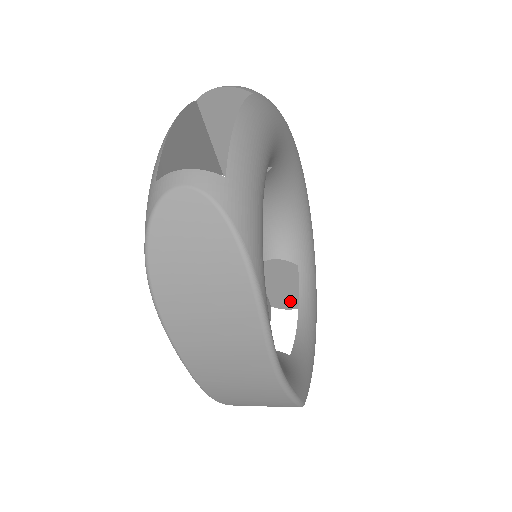
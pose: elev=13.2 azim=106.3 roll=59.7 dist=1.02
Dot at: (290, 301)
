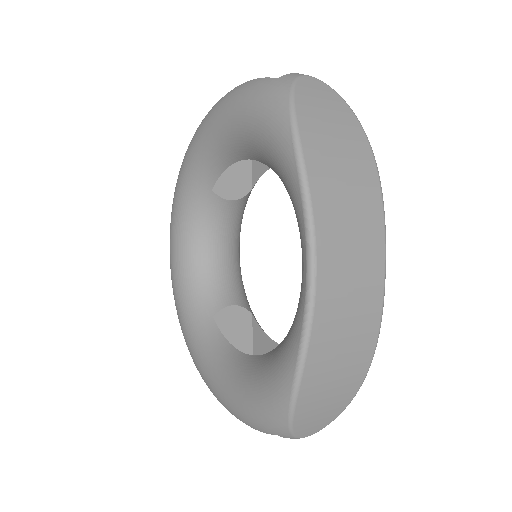
Dot at: occluded
